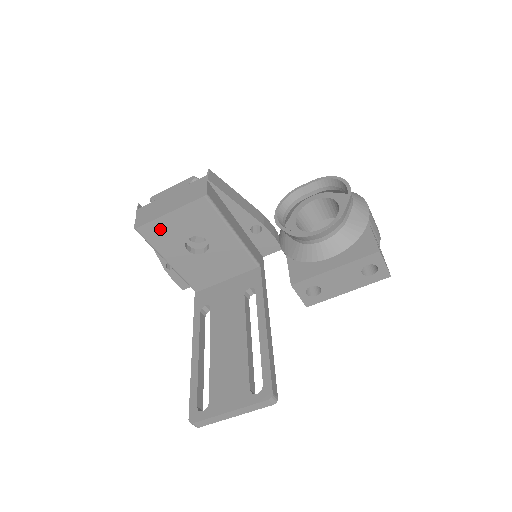
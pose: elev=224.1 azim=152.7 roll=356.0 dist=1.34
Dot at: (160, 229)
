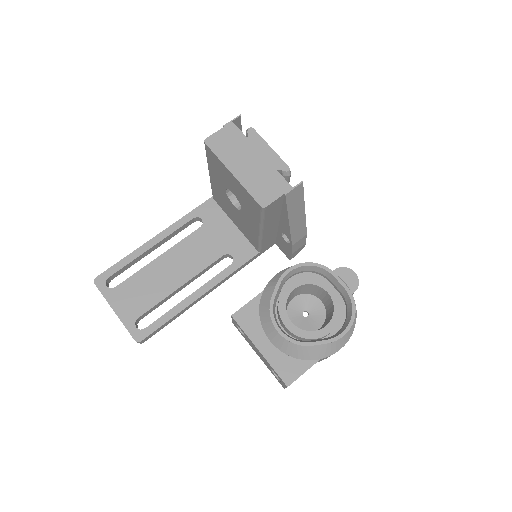
Dot at: (219, 165)
